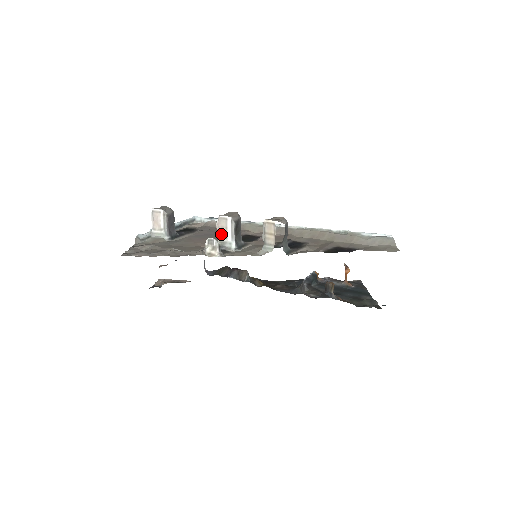
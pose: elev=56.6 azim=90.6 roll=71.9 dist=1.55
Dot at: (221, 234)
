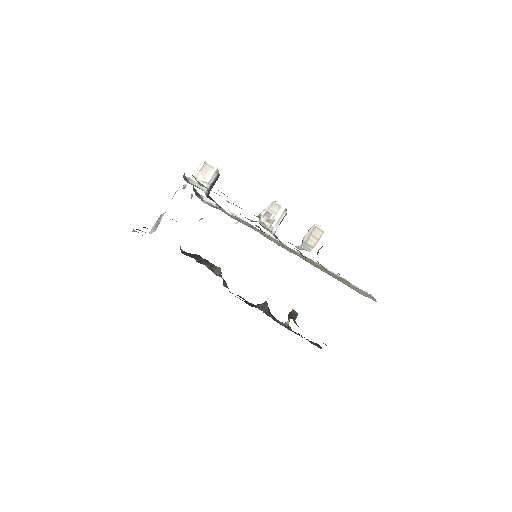
Dot at: occluded
